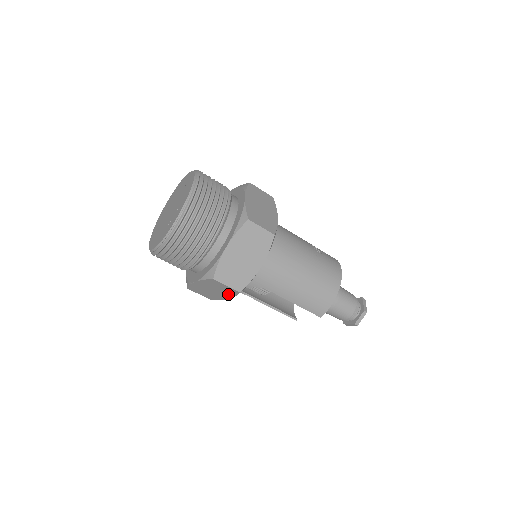
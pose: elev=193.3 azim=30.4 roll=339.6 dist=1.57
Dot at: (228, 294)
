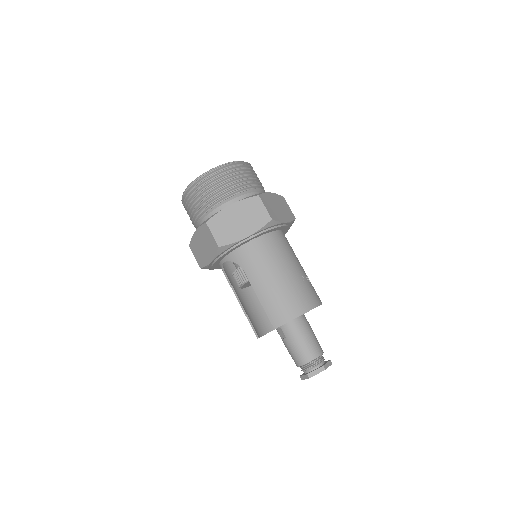
Dot at: (211, 252)
